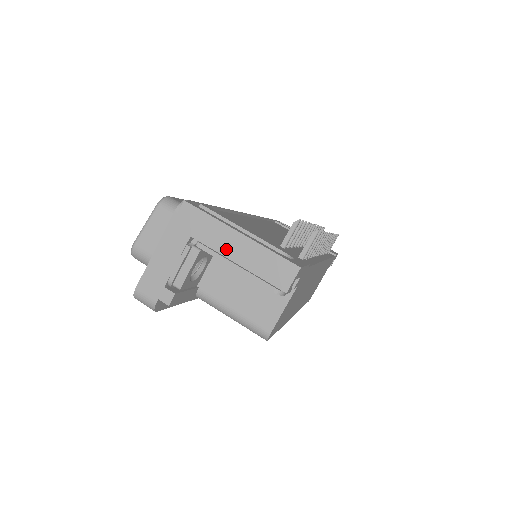
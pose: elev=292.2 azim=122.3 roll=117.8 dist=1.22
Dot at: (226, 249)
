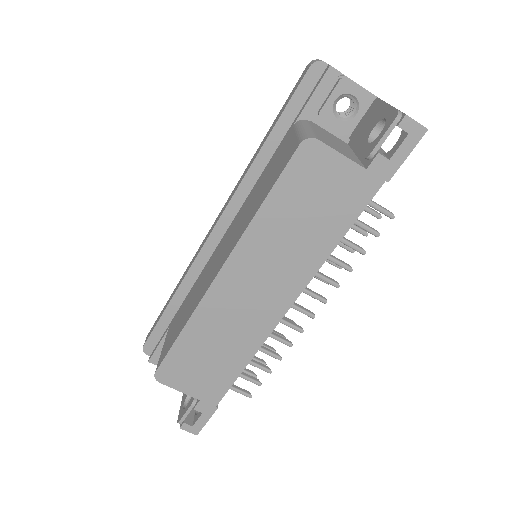
Dot at: occluded
